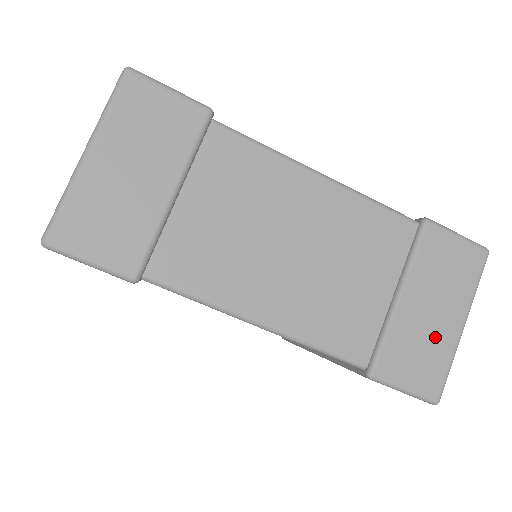
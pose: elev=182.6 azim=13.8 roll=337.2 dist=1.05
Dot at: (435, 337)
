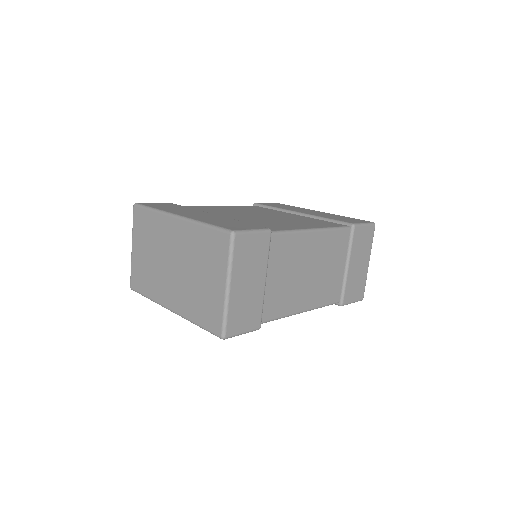
Dot at: (361, 275)
